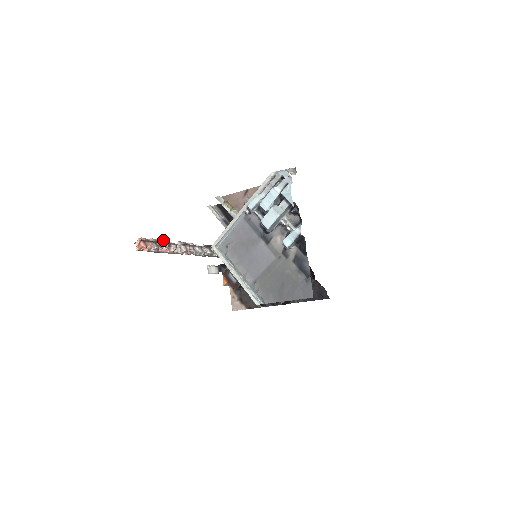
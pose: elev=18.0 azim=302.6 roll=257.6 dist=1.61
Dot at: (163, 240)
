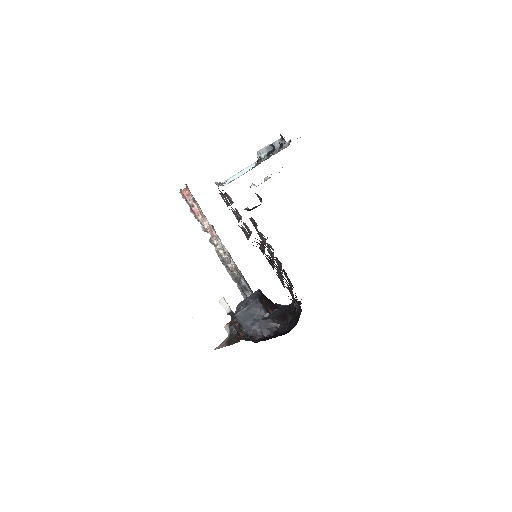
Dot at: occluded
